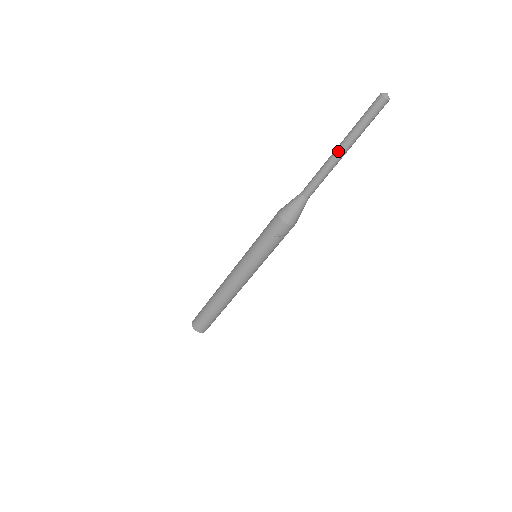
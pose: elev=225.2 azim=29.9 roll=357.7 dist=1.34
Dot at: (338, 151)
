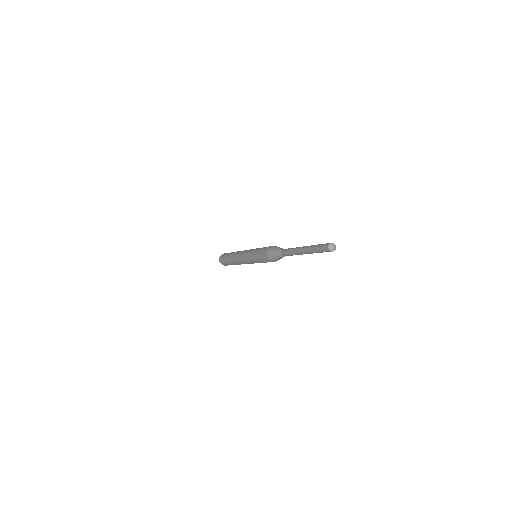
Dot at: (302, 252)
